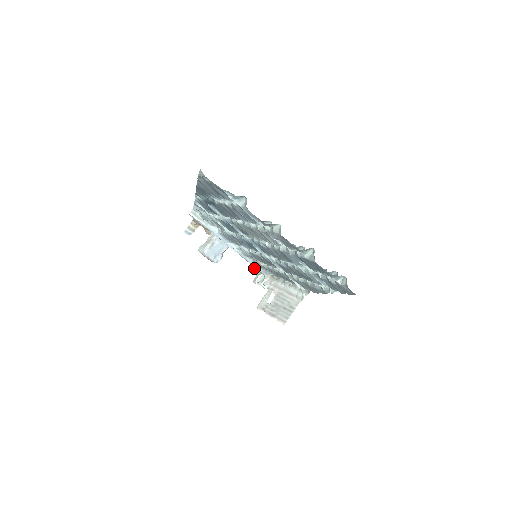
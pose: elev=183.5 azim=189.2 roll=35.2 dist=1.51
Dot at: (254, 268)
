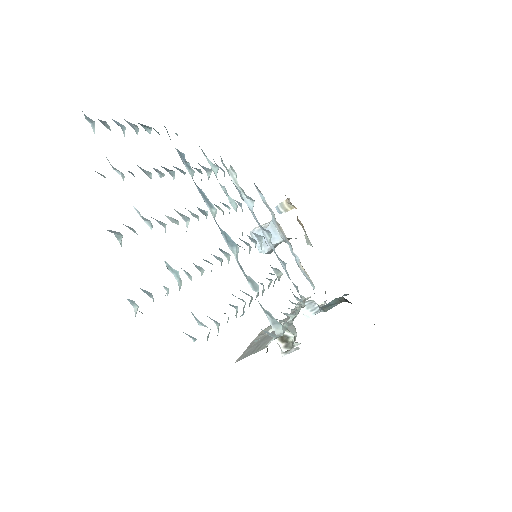
Dot at: occluded
